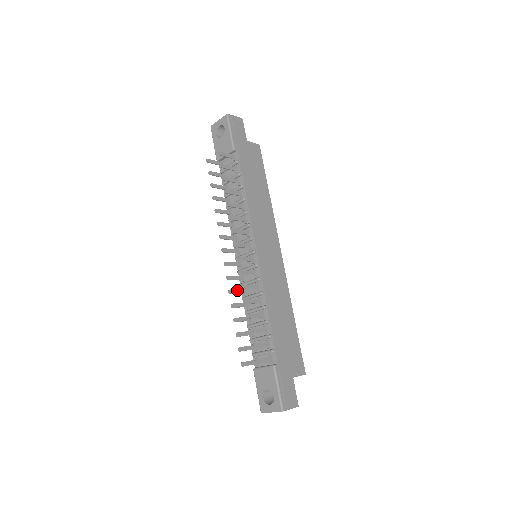
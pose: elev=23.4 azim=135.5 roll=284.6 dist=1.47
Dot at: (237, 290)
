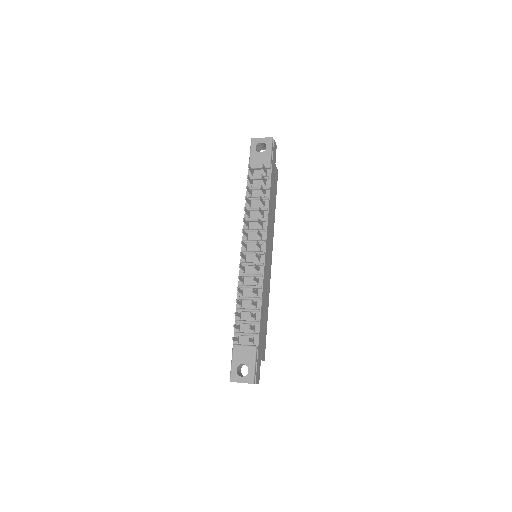
Dot at: (241, 278)
